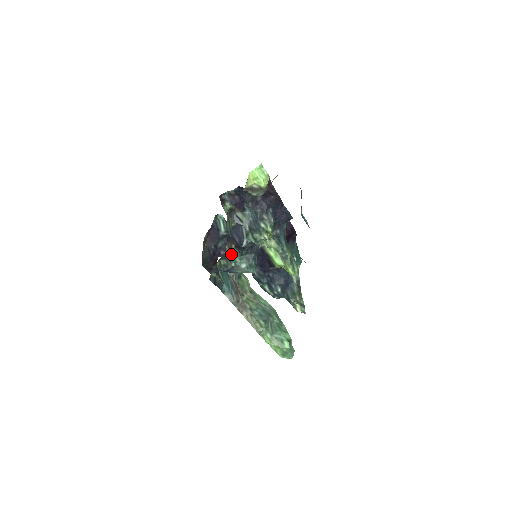
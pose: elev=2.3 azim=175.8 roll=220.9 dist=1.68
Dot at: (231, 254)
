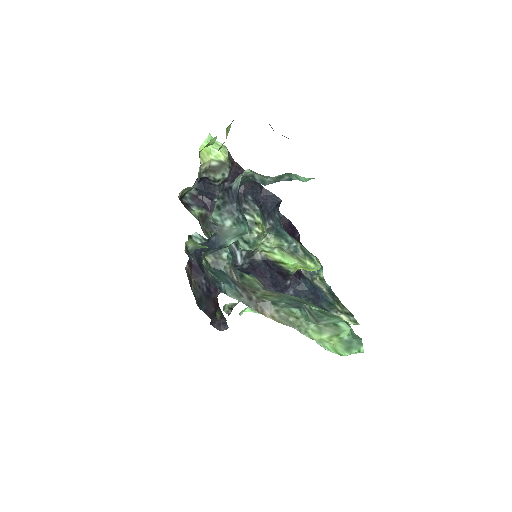
Dot at: occluded
